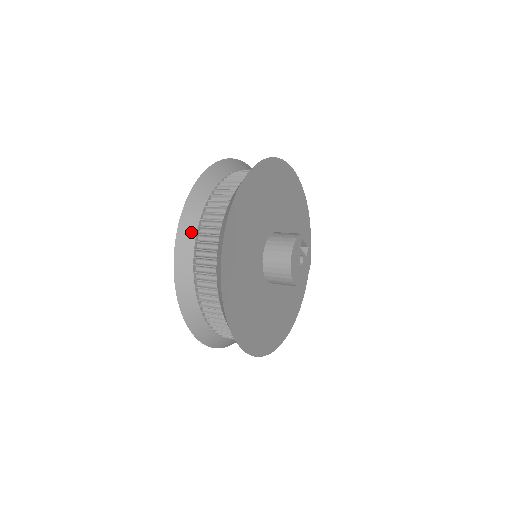
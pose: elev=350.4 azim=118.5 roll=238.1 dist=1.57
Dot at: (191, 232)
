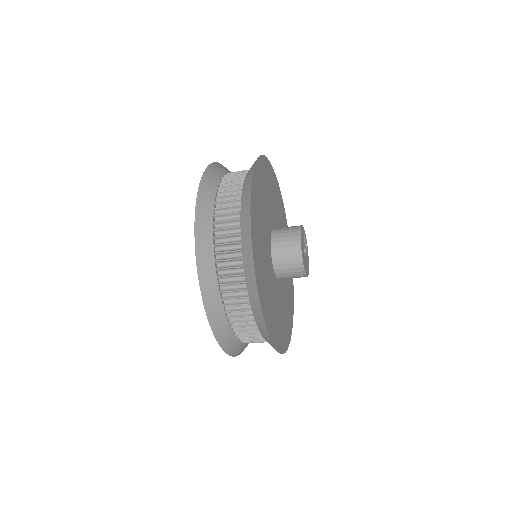
Dot at: (209, 206)
